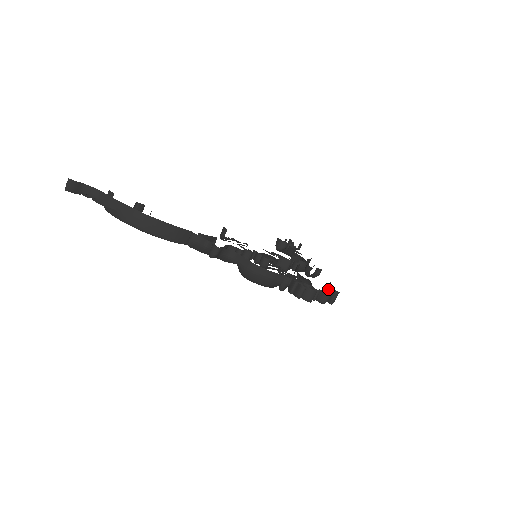
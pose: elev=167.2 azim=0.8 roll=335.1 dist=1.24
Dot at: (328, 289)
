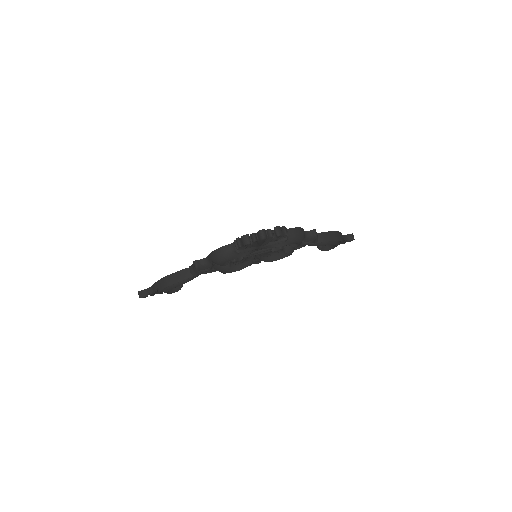
Dot at: (274, 230)
